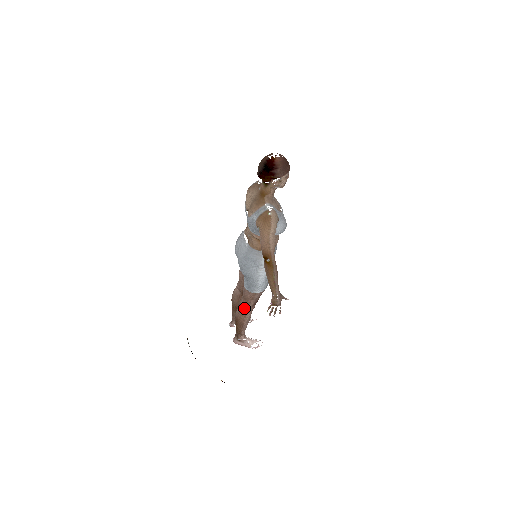
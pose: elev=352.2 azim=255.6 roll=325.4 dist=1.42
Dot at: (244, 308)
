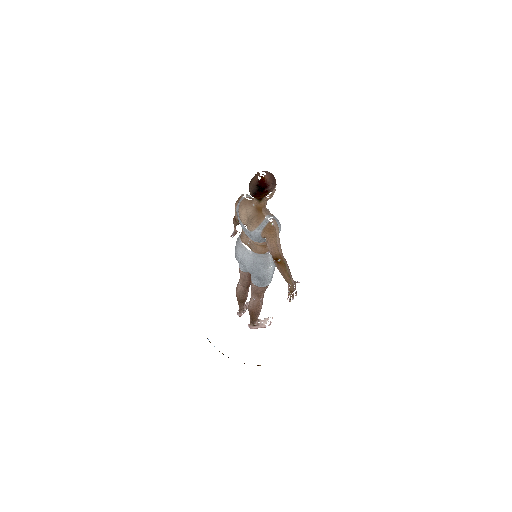
Dot at: (257, 301)
